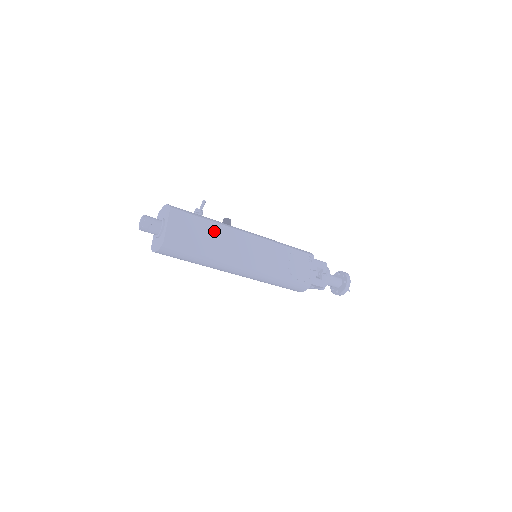
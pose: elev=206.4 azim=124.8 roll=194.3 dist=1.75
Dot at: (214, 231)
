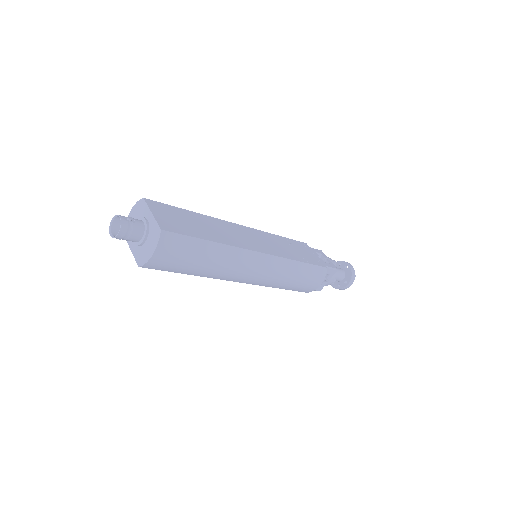
Dot at: (204, 221)
